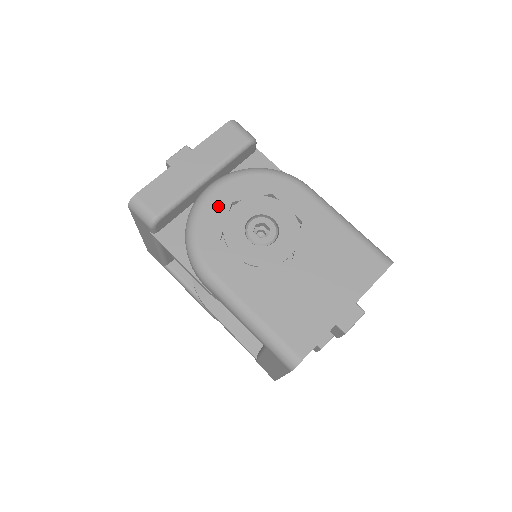
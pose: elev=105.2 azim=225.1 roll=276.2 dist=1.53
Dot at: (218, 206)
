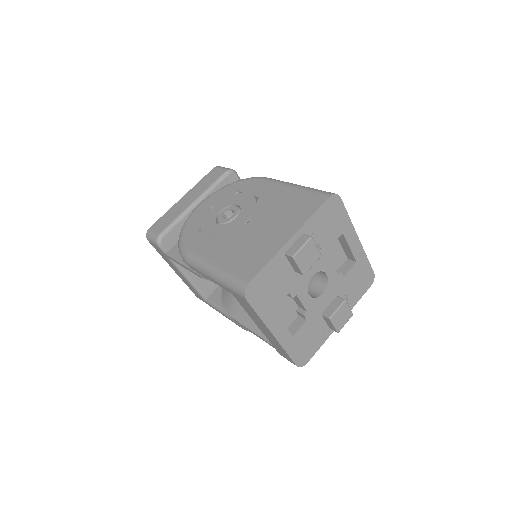
Dot at: (200, 213)
